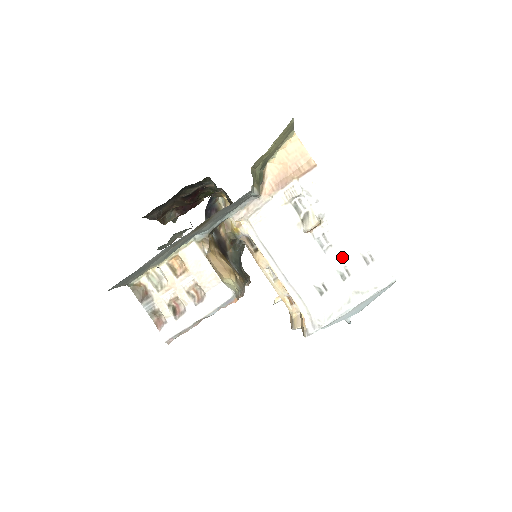
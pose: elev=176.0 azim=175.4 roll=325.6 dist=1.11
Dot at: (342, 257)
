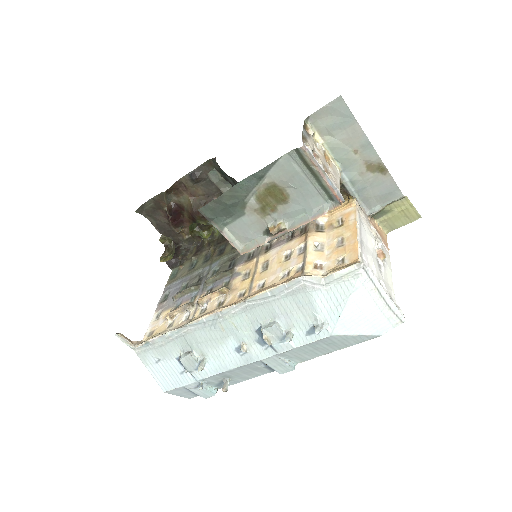
Dot at: (384, 281)
